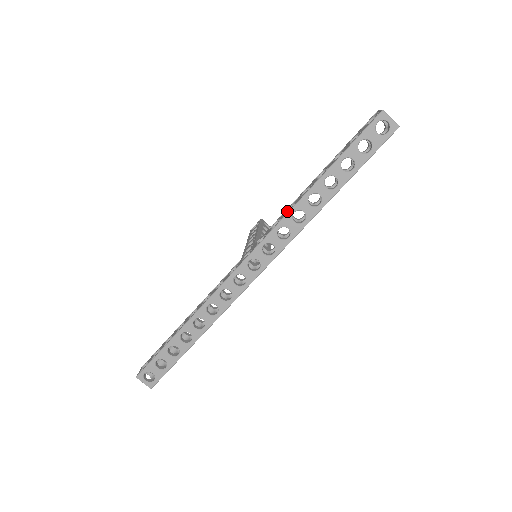
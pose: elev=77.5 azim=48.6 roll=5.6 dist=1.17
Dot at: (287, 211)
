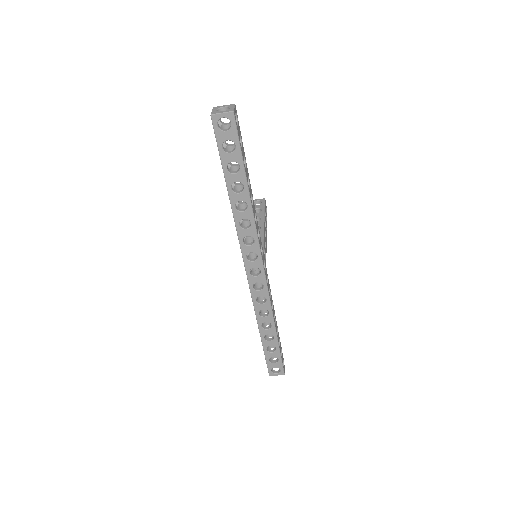
Dot at: occluded
